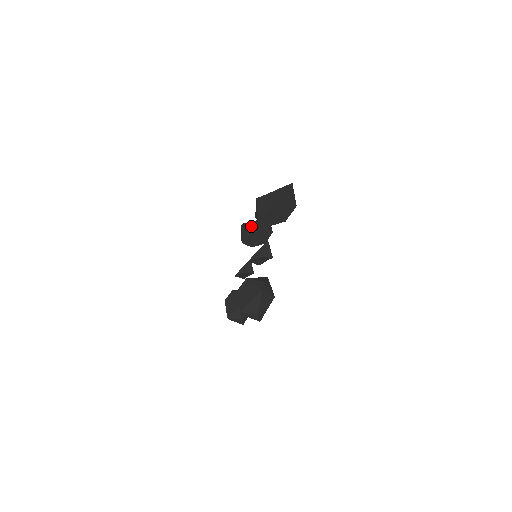
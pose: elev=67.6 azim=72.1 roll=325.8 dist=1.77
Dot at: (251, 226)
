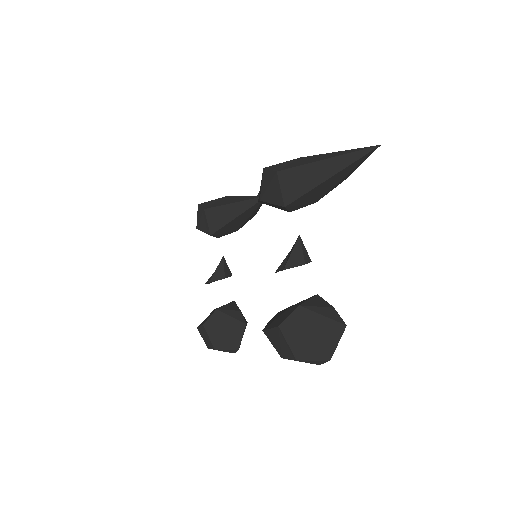
Dot at: (229, 210)
